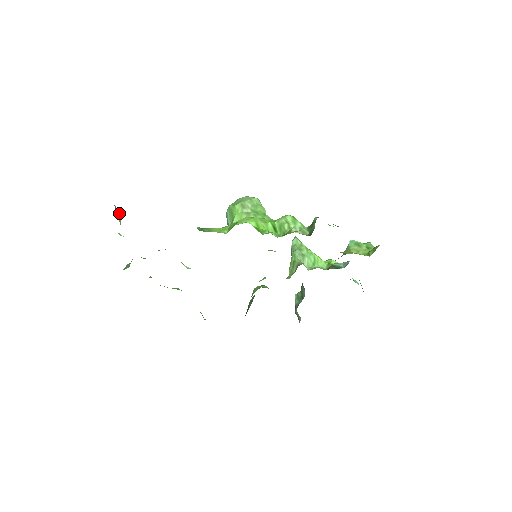
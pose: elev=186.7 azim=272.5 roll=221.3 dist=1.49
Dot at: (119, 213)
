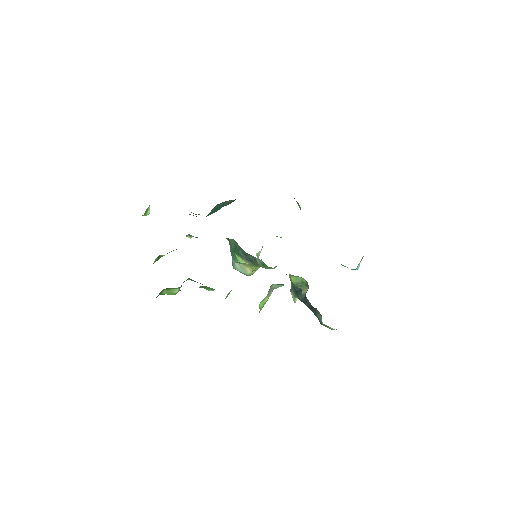
Dot at: occluded
